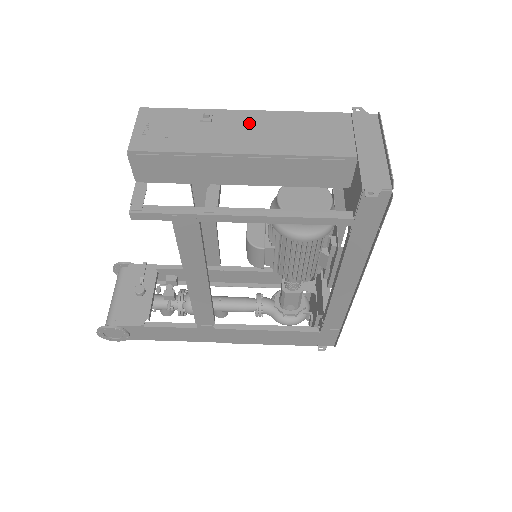
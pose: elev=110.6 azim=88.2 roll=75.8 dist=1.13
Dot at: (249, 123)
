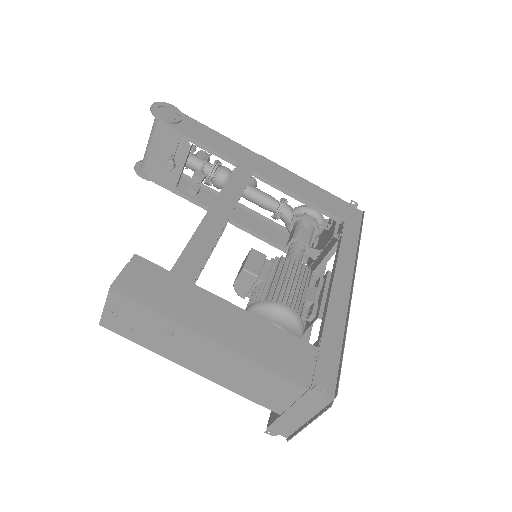
Dot at: (209, 353)
